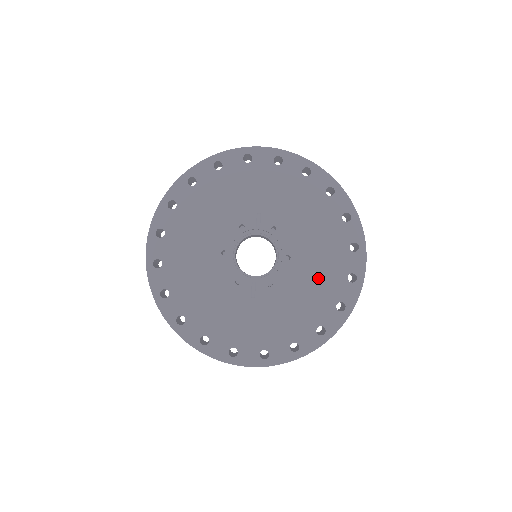
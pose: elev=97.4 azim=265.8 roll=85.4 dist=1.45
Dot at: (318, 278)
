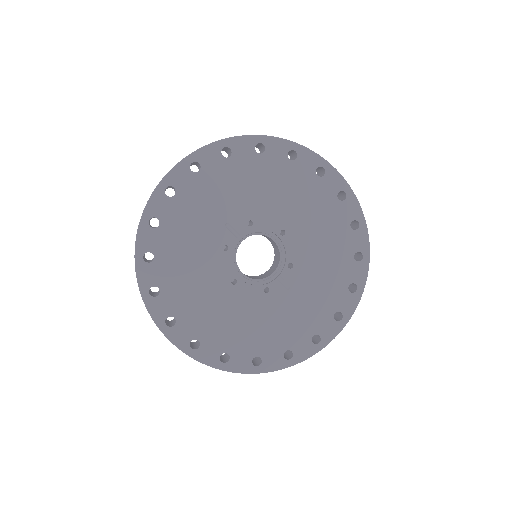
Dot at: (319, 223)
